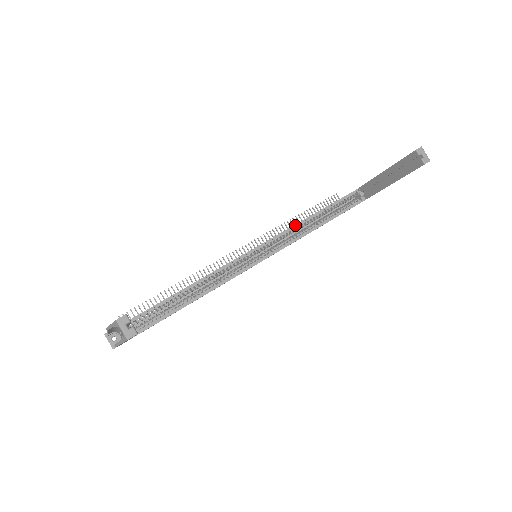
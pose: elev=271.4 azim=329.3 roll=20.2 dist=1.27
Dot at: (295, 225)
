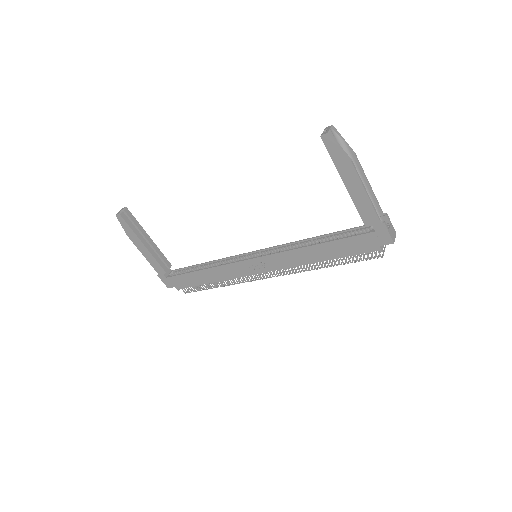
Dot at: (296, 241)
